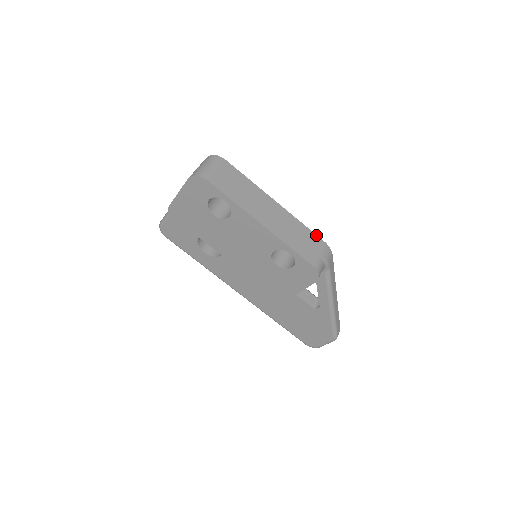
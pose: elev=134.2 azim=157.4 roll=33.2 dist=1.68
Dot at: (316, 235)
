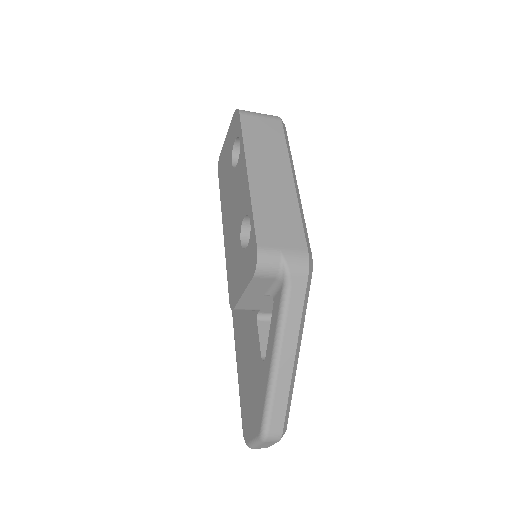
Dot at: (305, 237)
